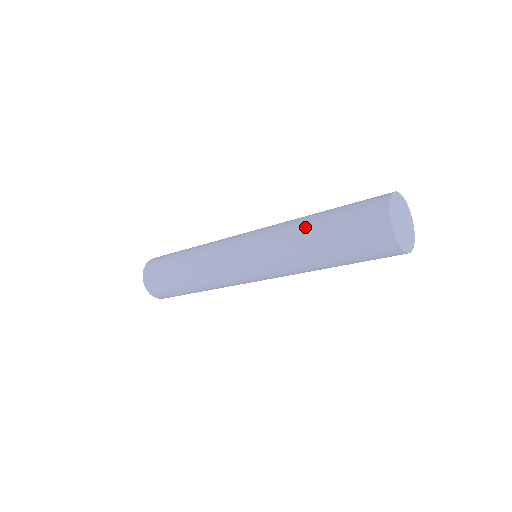
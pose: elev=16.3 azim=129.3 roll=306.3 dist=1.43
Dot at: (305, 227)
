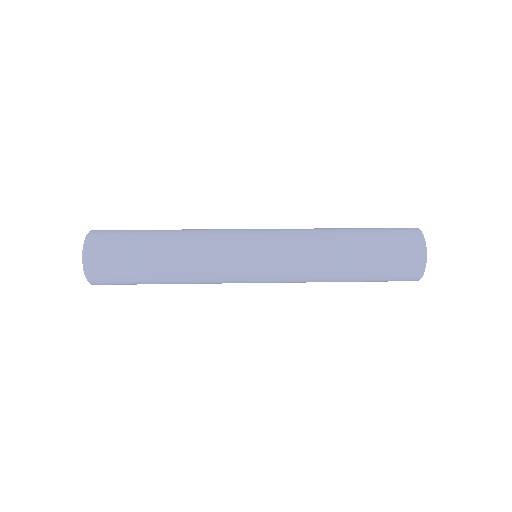
Dot at: (339, 279)
